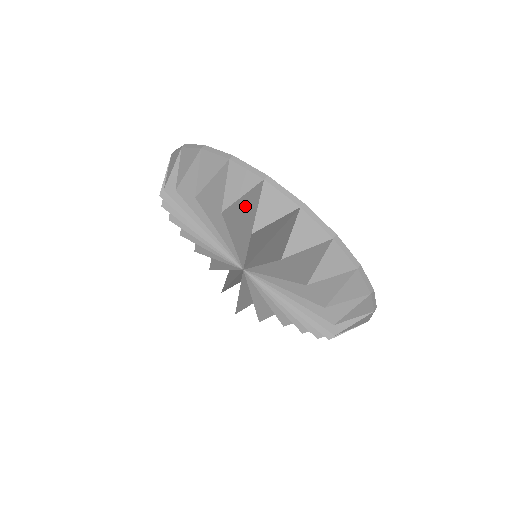
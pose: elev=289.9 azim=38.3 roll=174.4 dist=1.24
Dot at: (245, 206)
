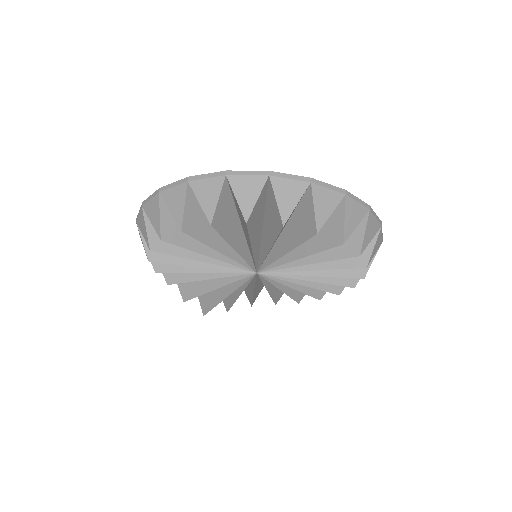
Dot at: occluded
